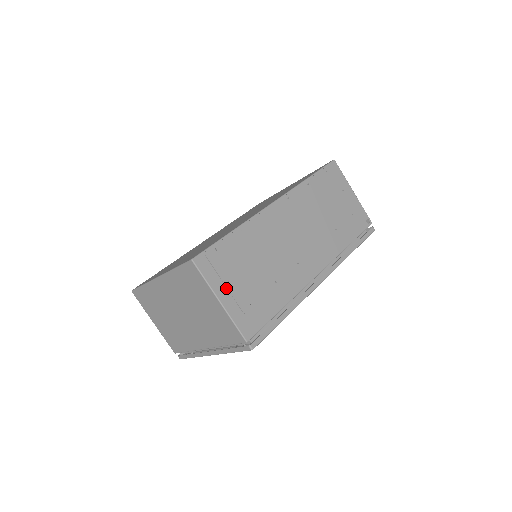
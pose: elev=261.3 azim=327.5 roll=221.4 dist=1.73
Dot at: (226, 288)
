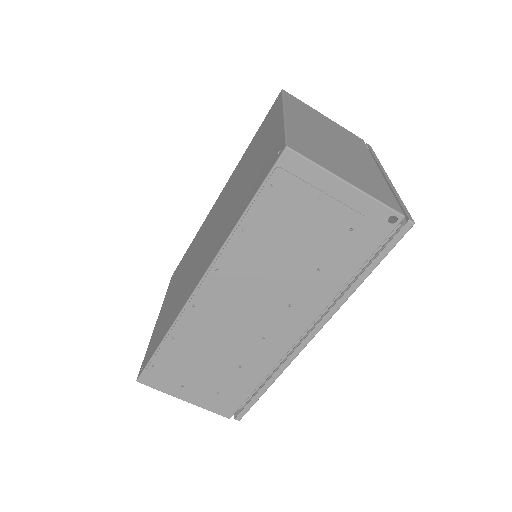
Dot at: (184, 390)
